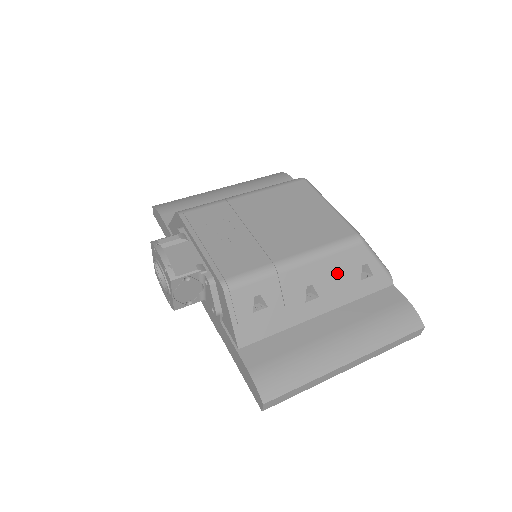
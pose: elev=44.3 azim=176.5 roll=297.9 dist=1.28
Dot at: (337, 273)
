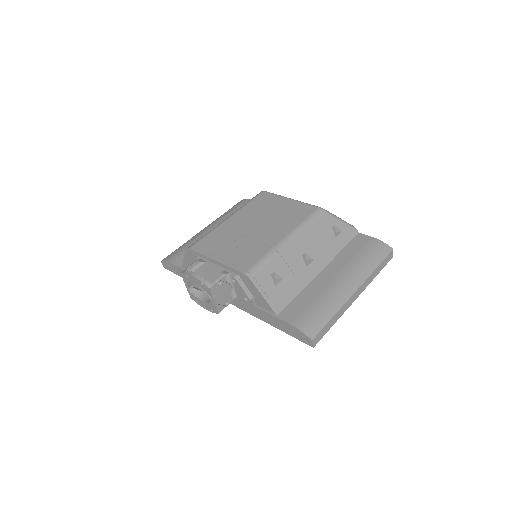
Dot at: (318, 238)
